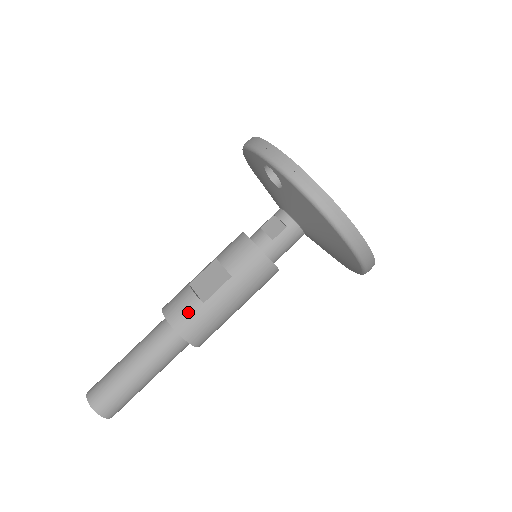
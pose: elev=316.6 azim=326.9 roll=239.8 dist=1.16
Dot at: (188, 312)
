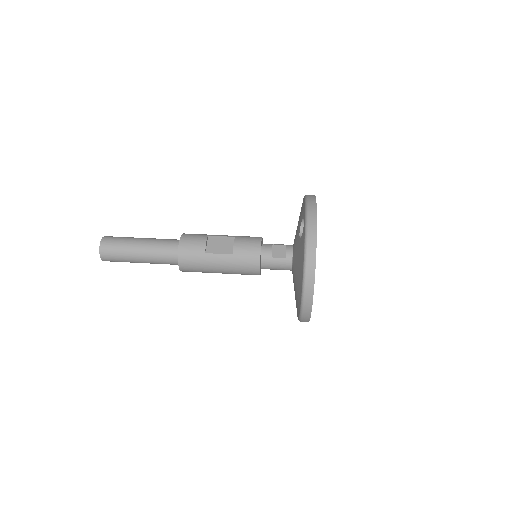
Dot at: (193, 249)
